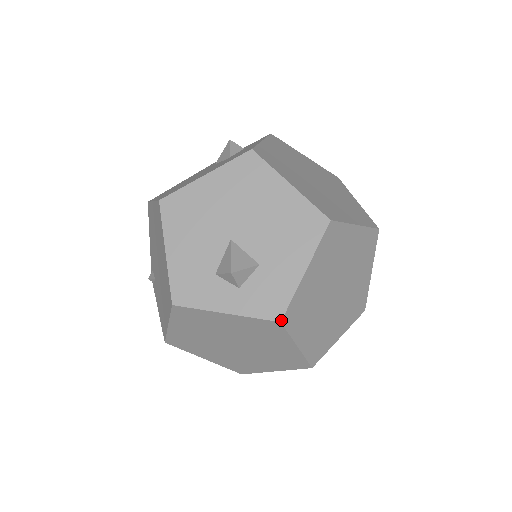
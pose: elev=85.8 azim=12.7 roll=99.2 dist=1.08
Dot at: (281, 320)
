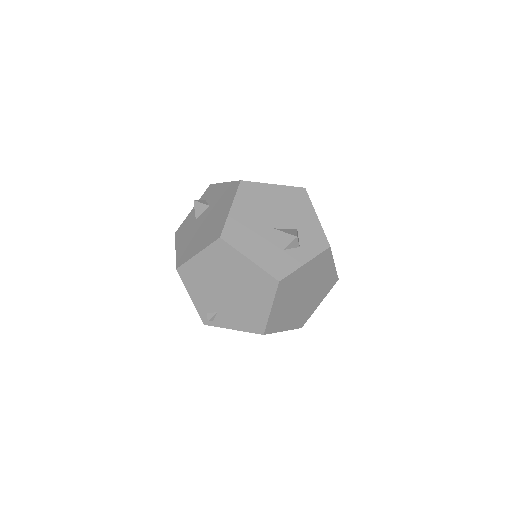
Dot at: occluded
